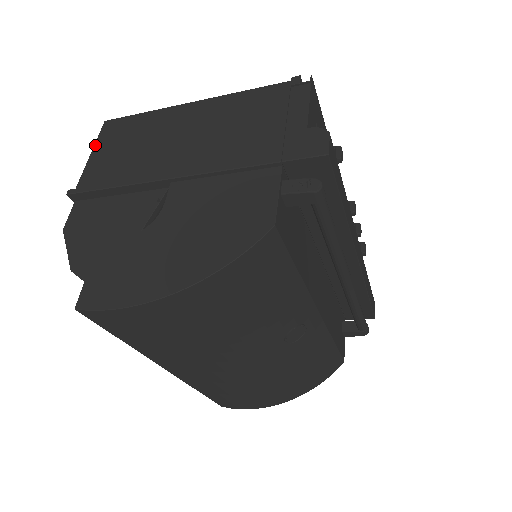
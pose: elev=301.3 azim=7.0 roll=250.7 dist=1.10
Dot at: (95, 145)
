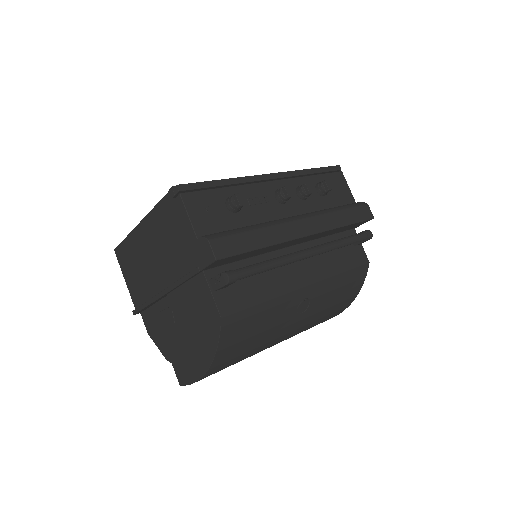
Dot at: (122, 272)
